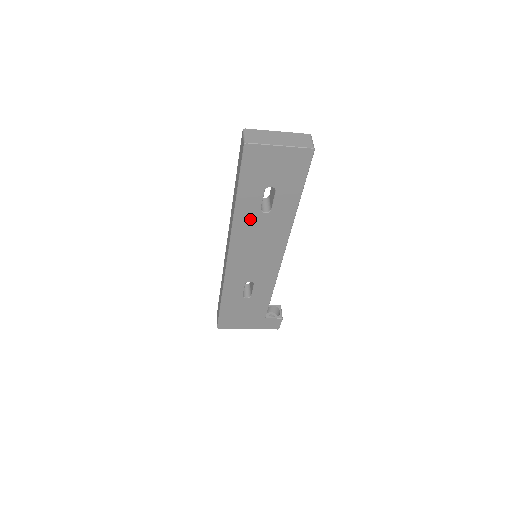
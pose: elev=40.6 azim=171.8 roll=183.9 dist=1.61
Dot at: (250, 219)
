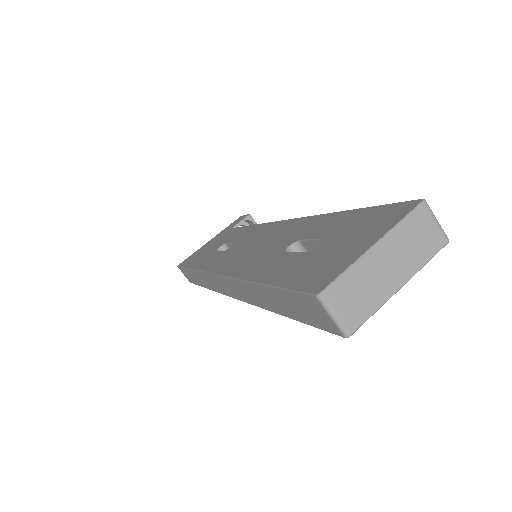
Dot at: occluded
